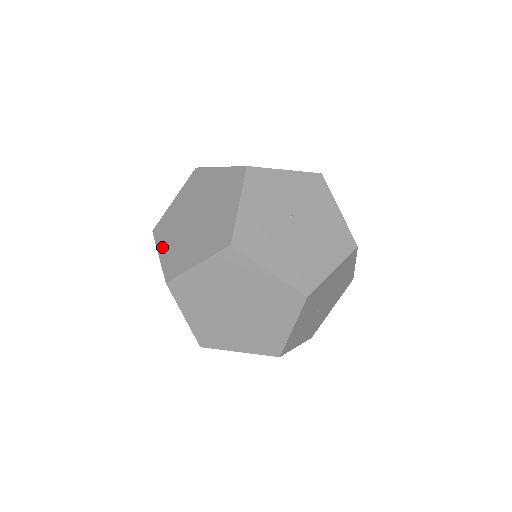
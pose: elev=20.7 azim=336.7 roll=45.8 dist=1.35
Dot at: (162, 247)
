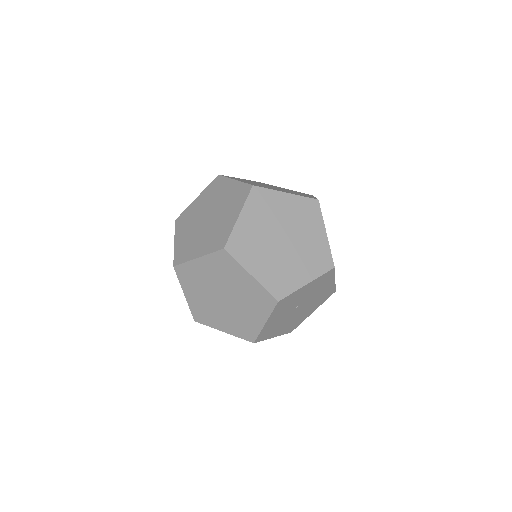
Dot at: occluded
